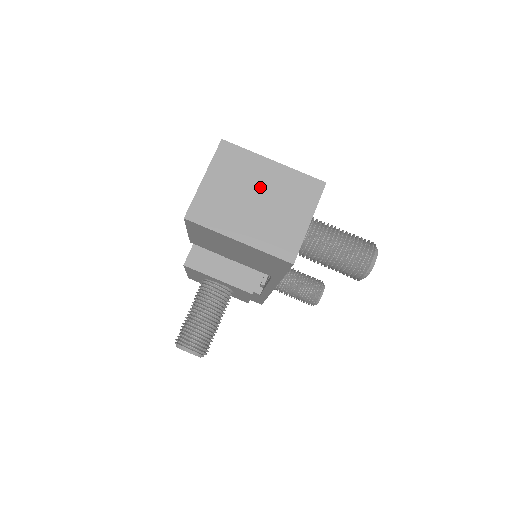
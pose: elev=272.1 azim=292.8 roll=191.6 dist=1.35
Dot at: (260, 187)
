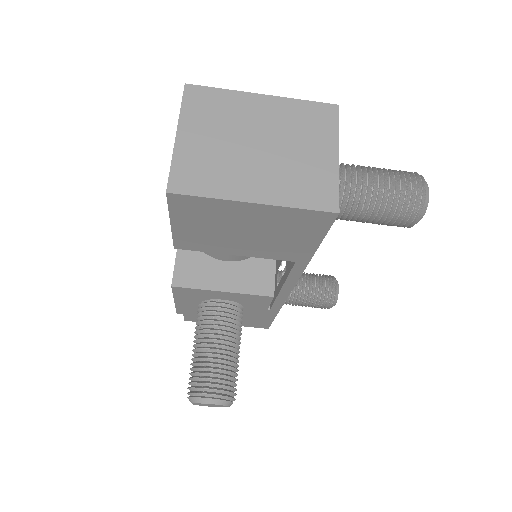
Dot at: (257, 129)
